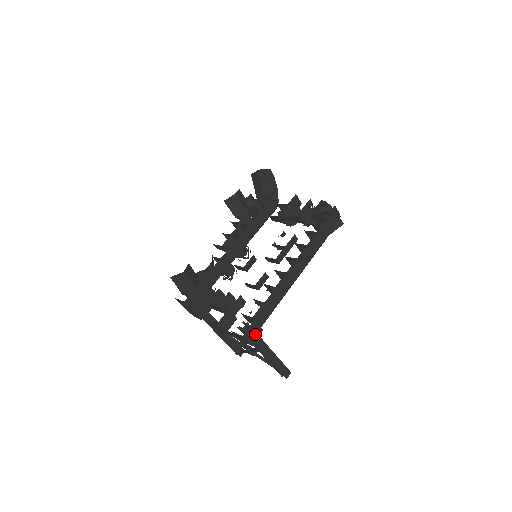
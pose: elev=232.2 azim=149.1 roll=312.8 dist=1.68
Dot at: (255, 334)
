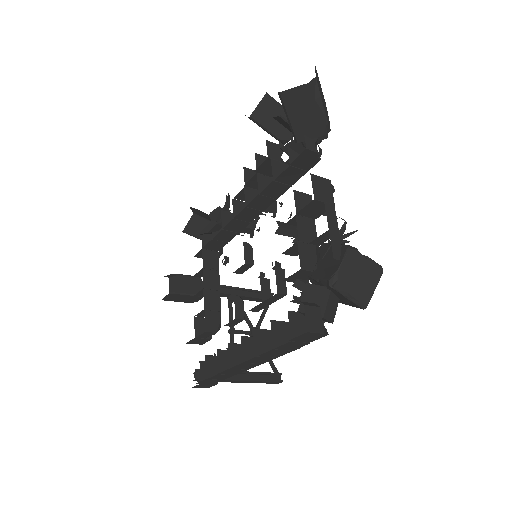
Dot at: (207, 386)
